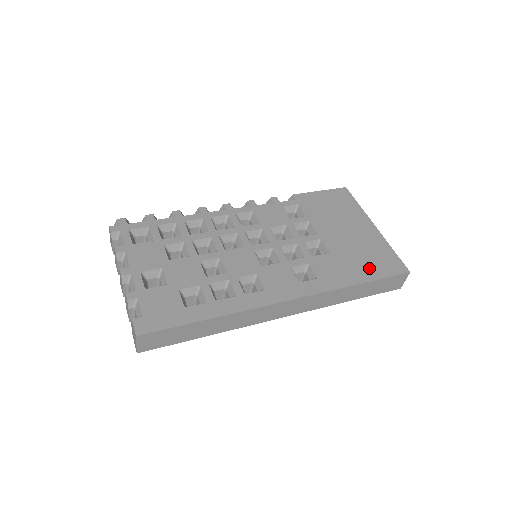
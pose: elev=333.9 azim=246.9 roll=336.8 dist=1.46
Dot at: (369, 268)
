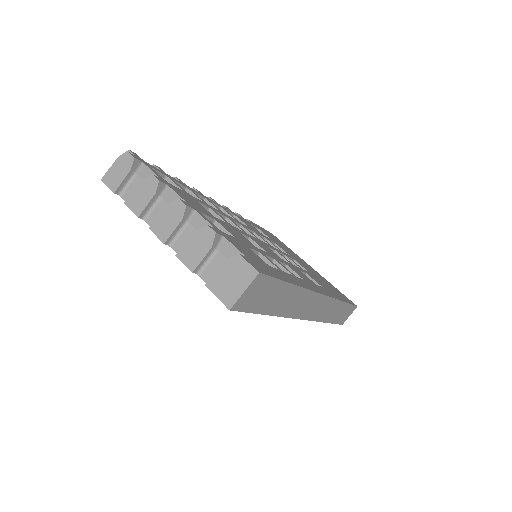
Dot at: (338, 293)
